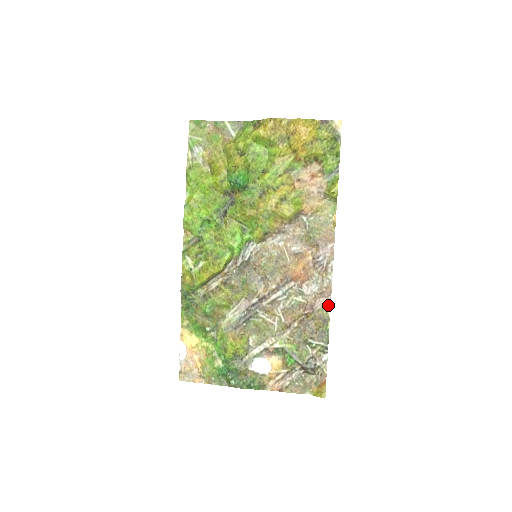
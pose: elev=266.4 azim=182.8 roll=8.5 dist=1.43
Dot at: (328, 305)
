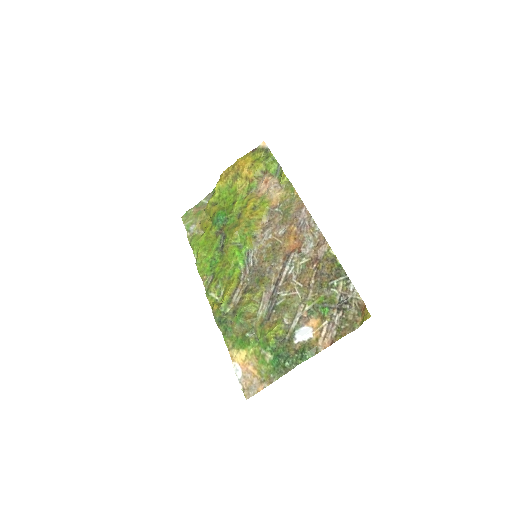
Dot at: (328, 248)
